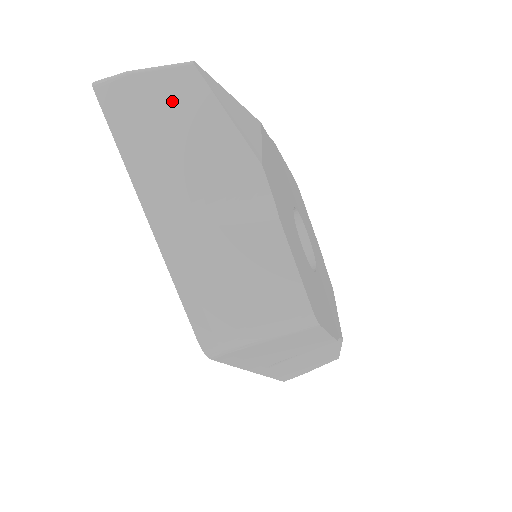
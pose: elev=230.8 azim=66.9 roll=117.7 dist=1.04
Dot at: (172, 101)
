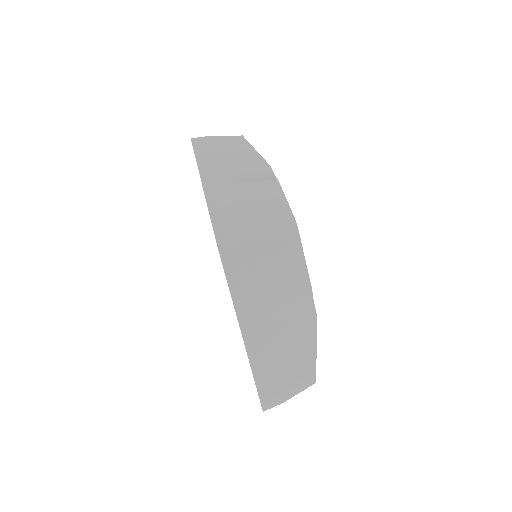
Dot at: (229, 144)
